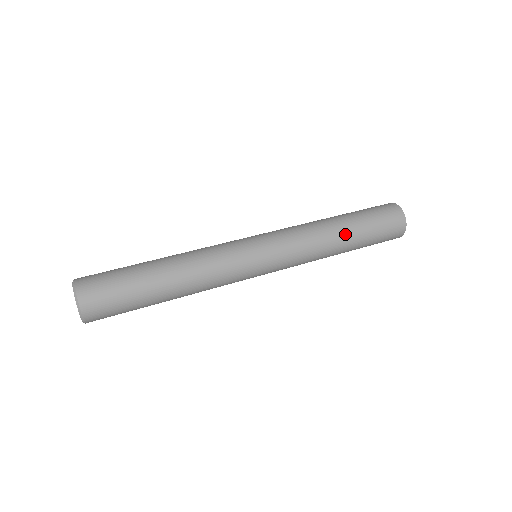
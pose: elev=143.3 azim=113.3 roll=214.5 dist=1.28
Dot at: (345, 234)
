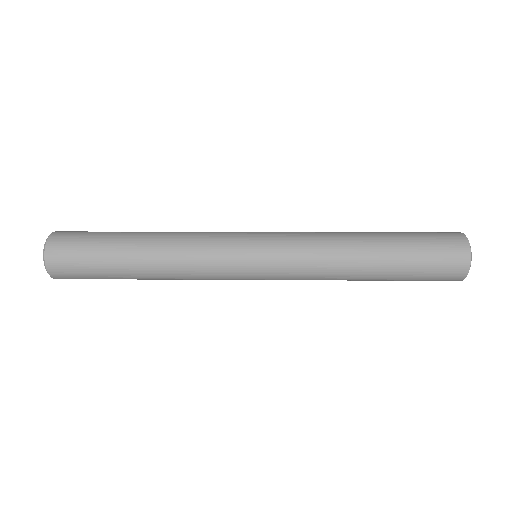
Dot at: (370, 237)
